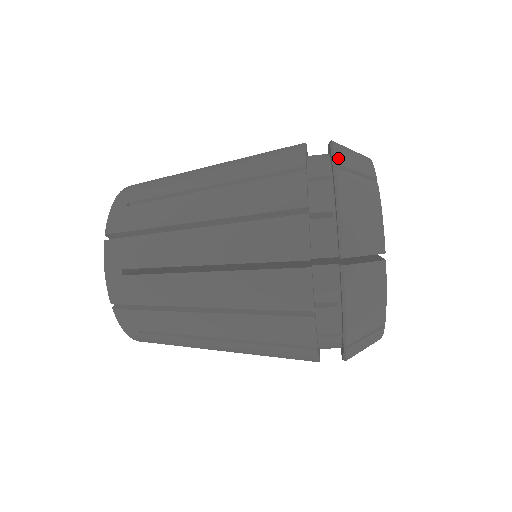
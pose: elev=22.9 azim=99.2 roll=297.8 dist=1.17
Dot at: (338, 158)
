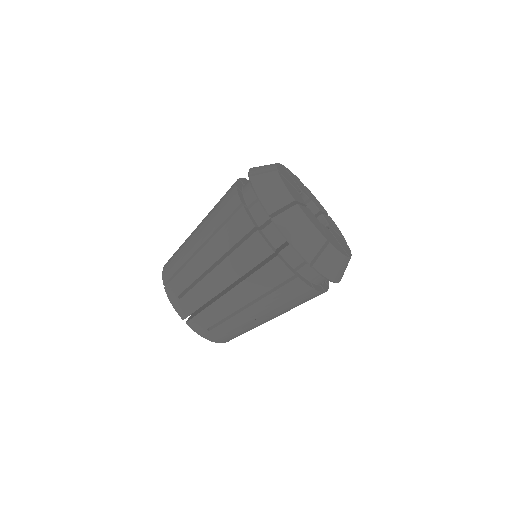
Dot at: occluded
